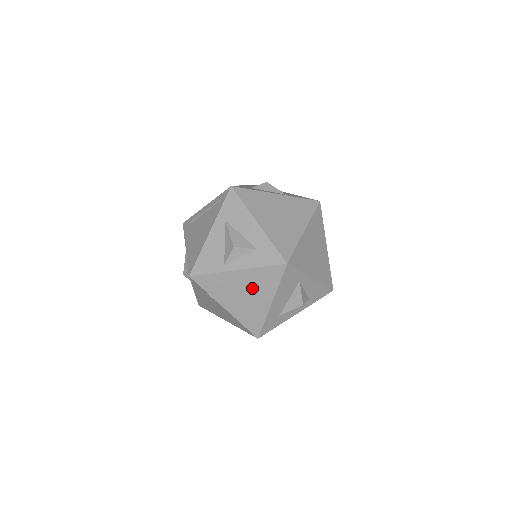
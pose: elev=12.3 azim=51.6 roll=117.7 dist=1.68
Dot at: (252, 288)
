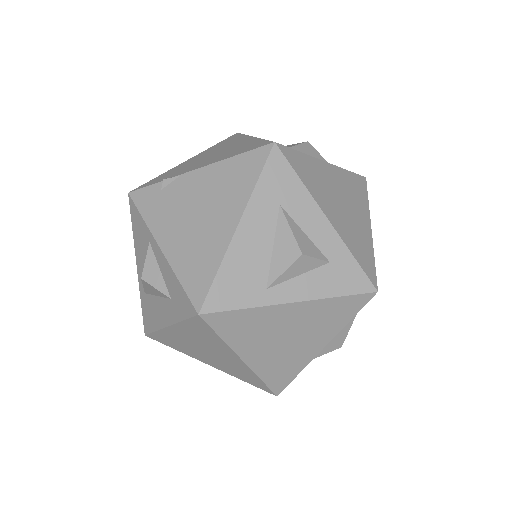
Dot at: (217, 150)
